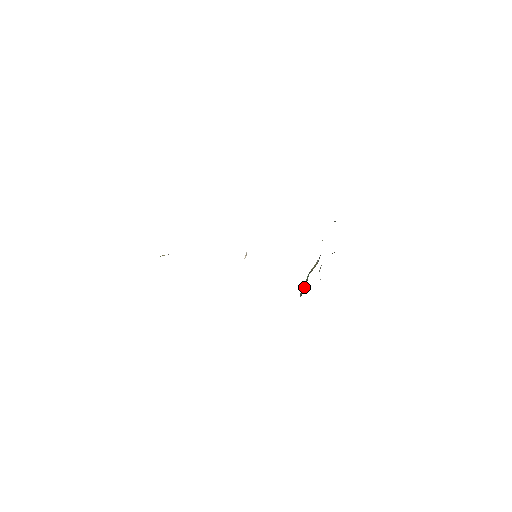
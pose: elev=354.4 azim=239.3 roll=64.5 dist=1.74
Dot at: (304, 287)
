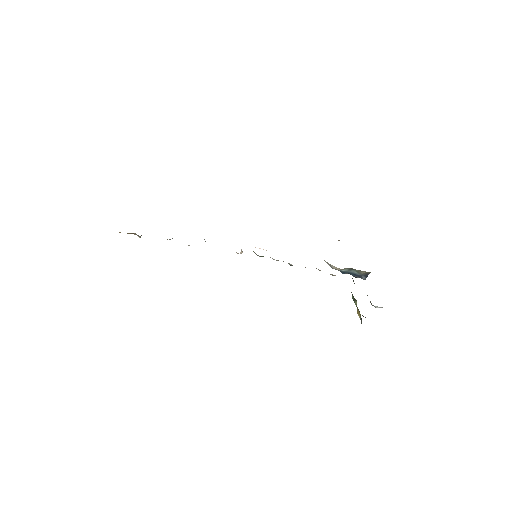
Dot at: occluded
